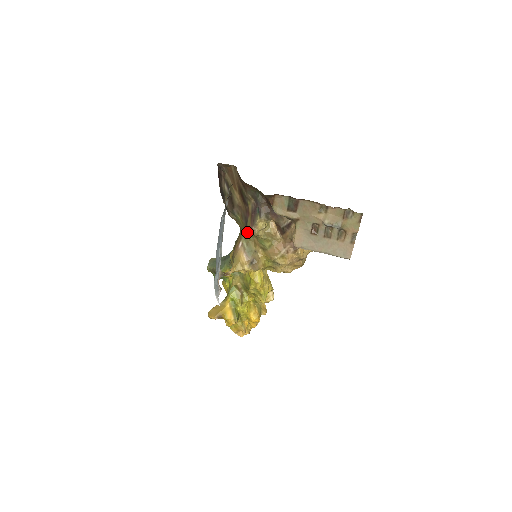
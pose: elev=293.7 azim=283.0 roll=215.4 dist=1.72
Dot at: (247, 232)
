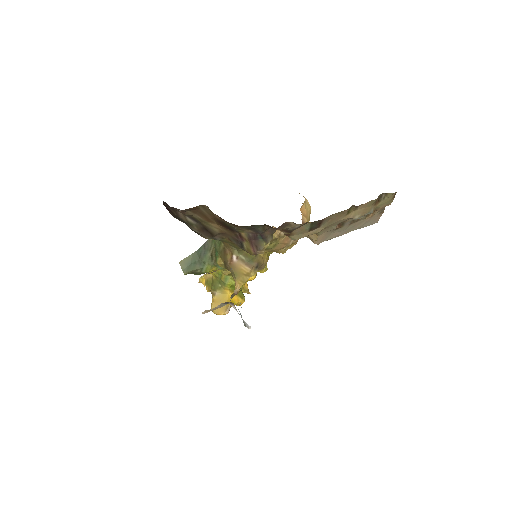
Dot at: occluded
